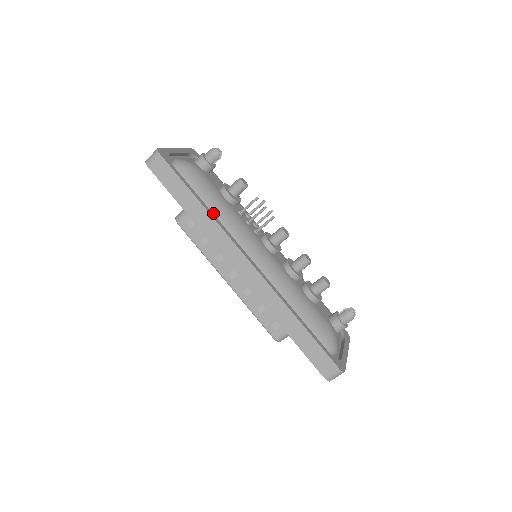
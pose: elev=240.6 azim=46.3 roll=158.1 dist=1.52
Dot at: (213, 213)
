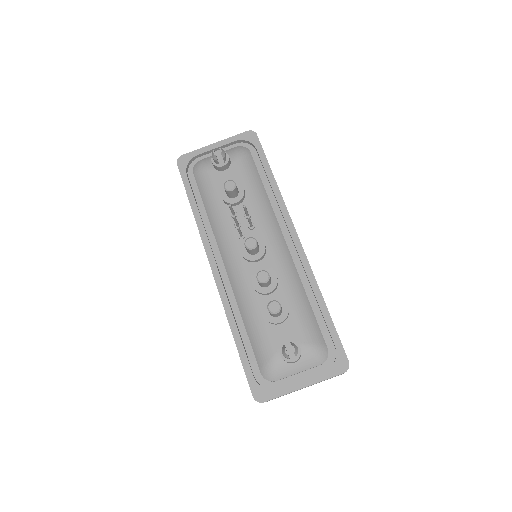
Dot at: (208, 216)
